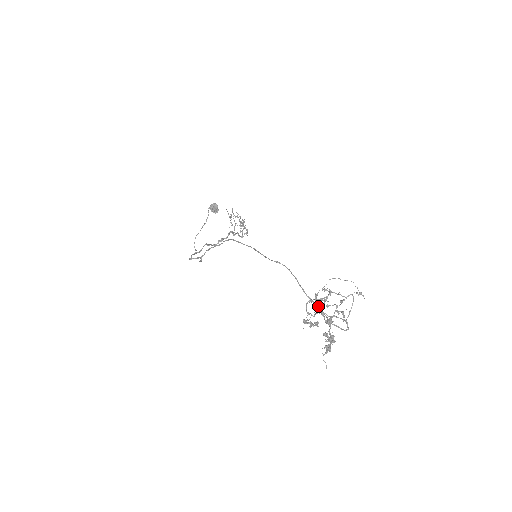
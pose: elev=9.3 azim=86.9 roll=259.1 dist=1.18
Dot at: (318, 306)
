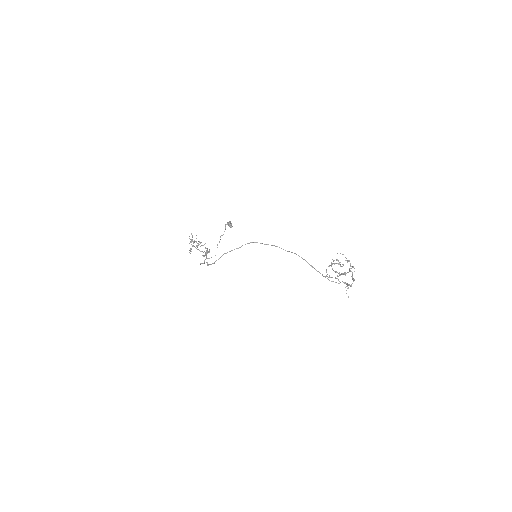
Dot at: occluded
